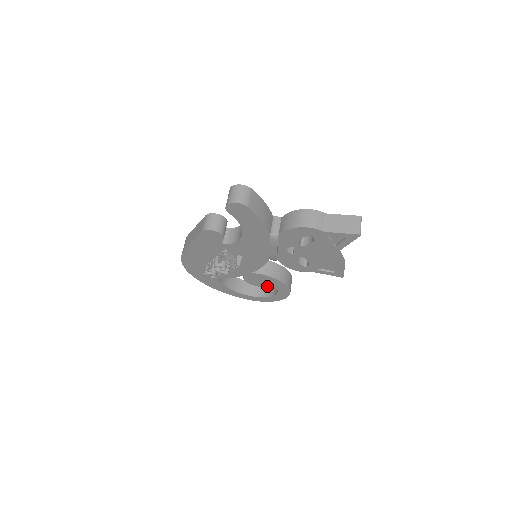
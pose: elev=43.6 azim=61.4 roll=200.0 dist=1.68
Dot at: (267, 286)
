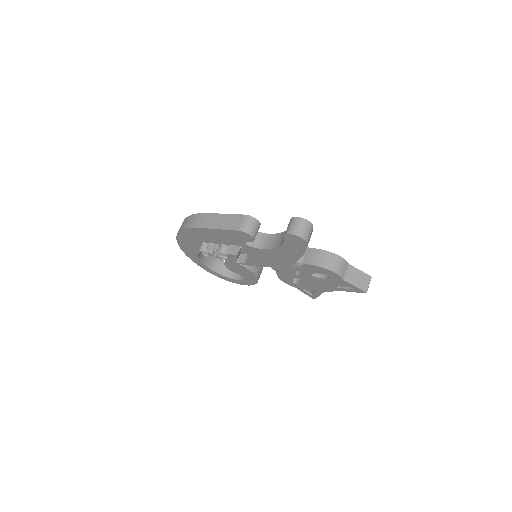
Dot at: (239, 274)
